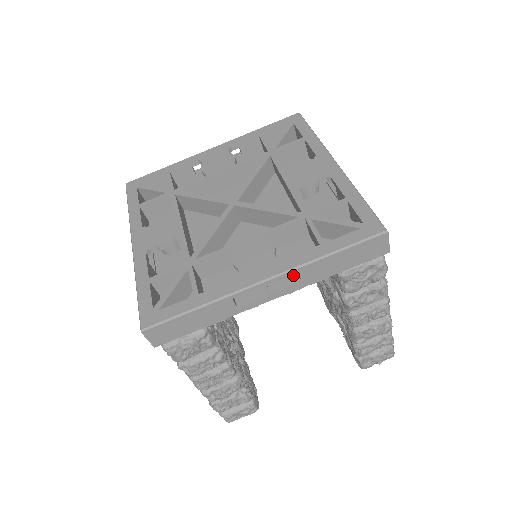
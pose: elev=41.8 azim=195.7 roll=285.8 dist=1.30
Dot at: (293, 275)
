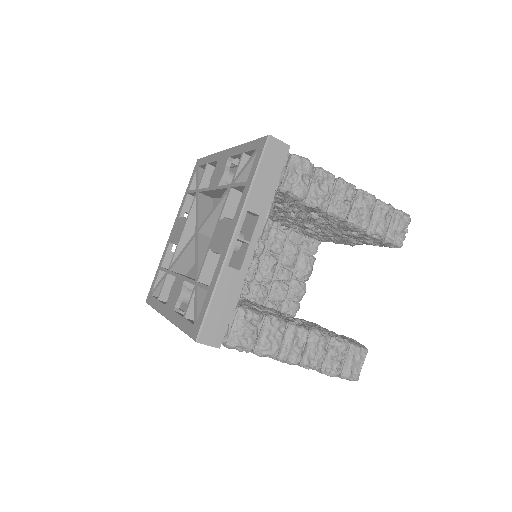
Dot at: (253, 219)
